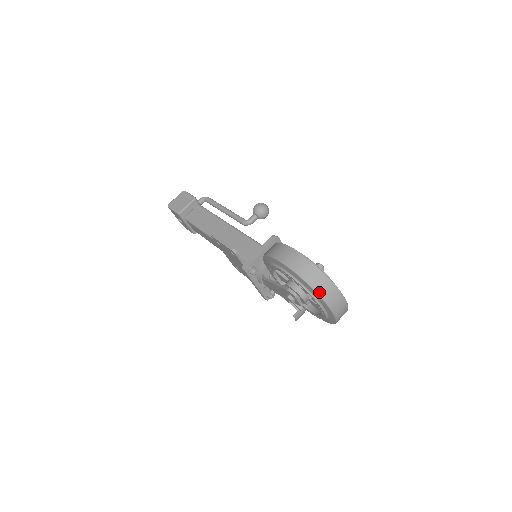
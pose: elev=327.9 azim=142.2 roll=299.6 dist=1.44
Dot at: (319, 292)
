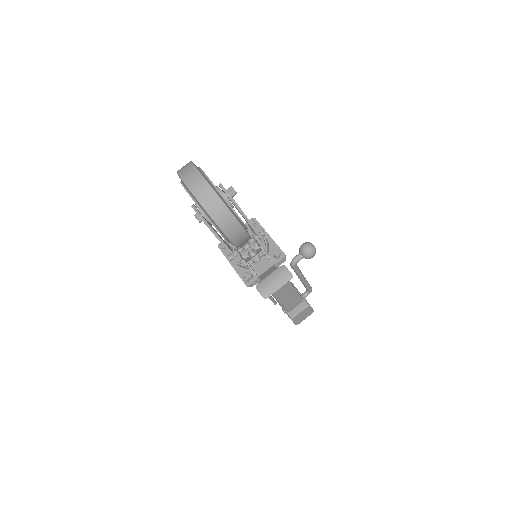
Dot at: (178, 171)
